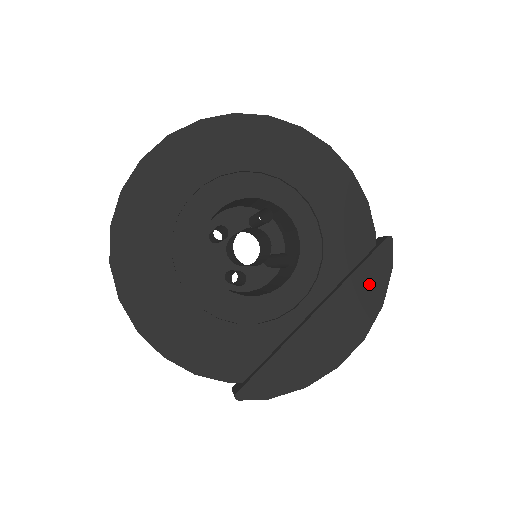
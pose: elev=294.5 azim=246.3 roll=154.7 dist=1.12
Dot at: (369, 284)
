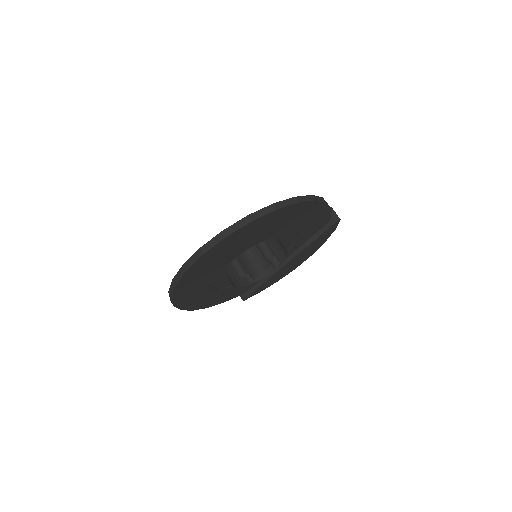
Dot at: (320, 240)
